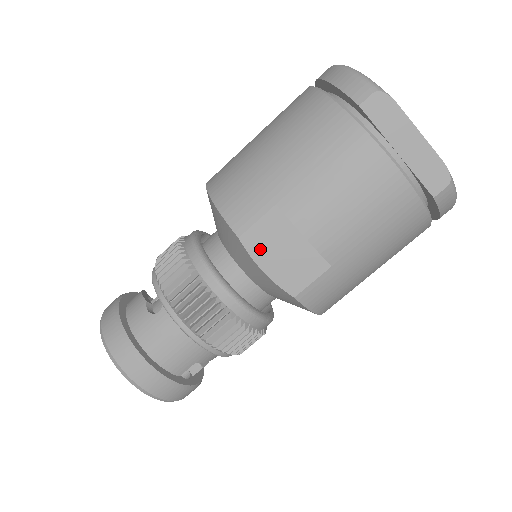
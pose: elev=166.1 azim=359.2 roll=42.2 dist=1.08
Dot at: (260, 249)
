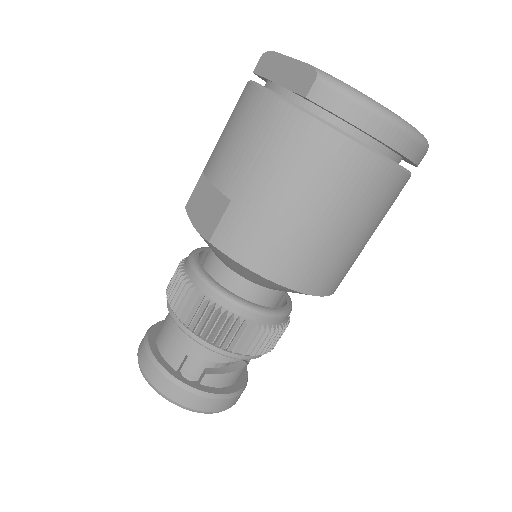
Dot at: (194, 209)
